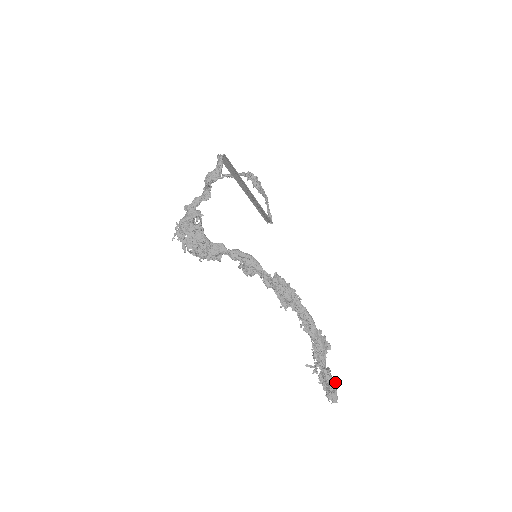
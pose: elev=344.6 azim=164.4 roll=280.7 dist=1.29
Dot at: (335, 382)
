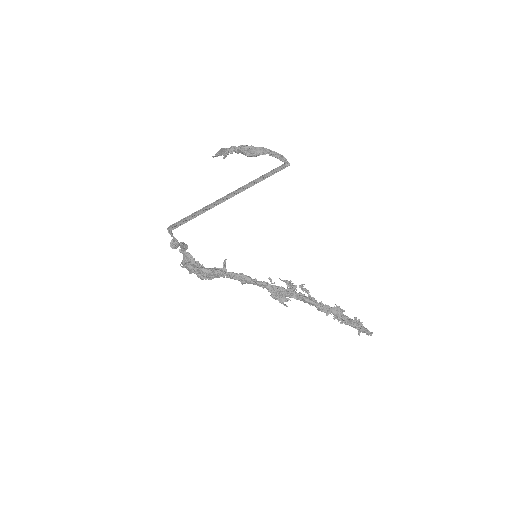
Dot at: (360, 329)
